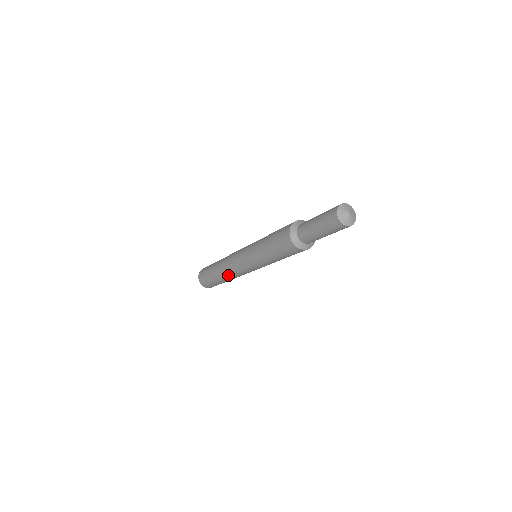
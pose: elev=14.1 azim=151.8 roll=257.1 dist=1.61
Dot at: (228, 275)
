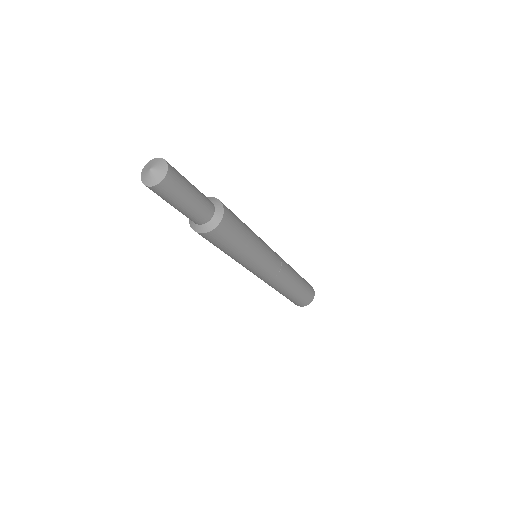
Dot at: (278, 288)
